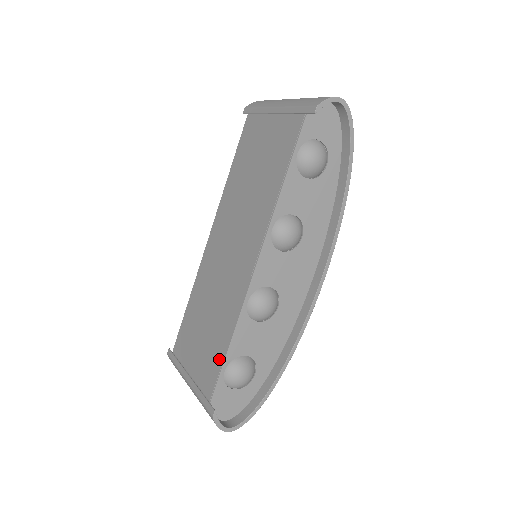
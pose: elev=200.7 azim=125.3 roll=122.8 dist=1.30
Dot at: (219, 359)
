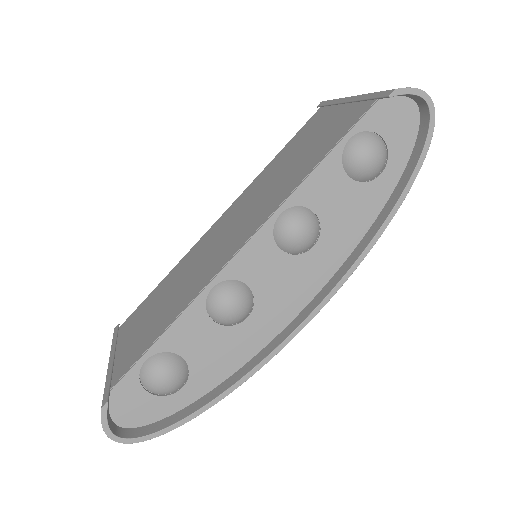
Dot at: (148, 344)
